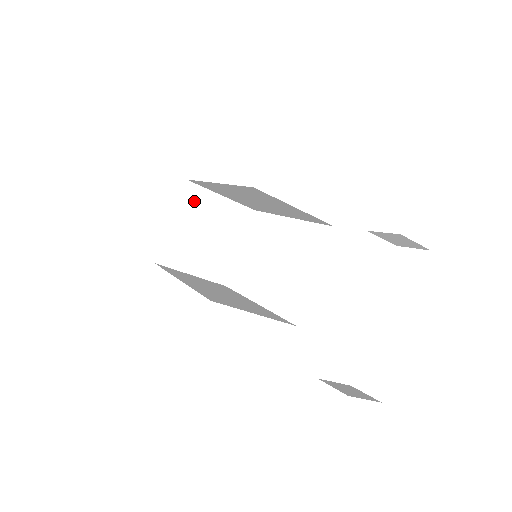
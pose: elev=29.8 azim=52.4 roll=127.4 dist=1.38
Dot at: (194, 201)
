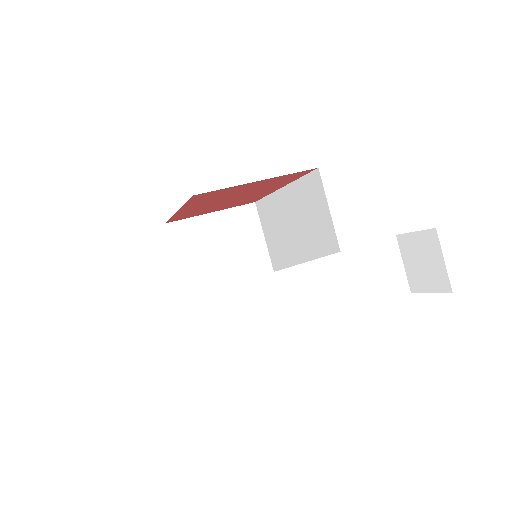
Dot at: (243, 222)
